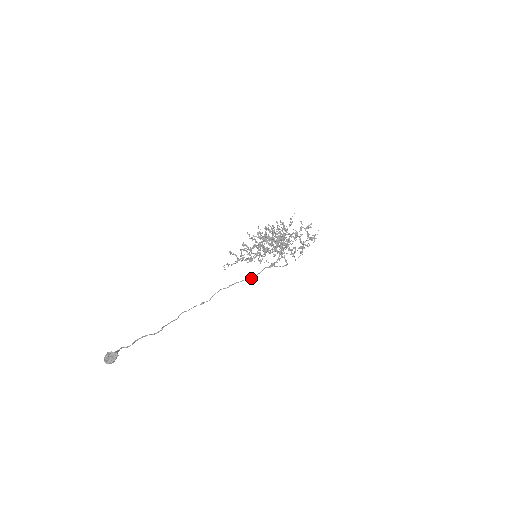
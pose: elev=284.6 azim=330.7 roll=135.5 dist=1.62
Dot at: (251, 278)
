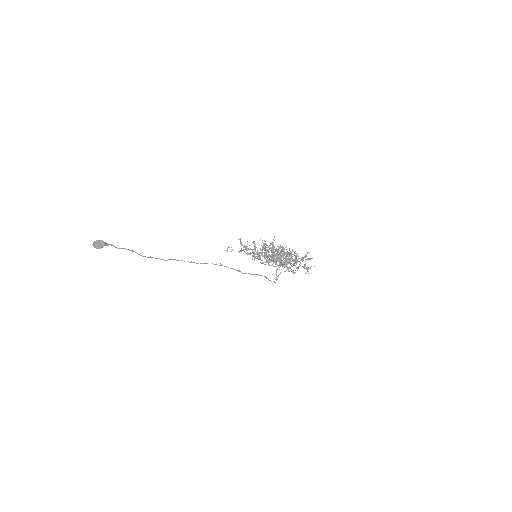
Dot at: occluded
